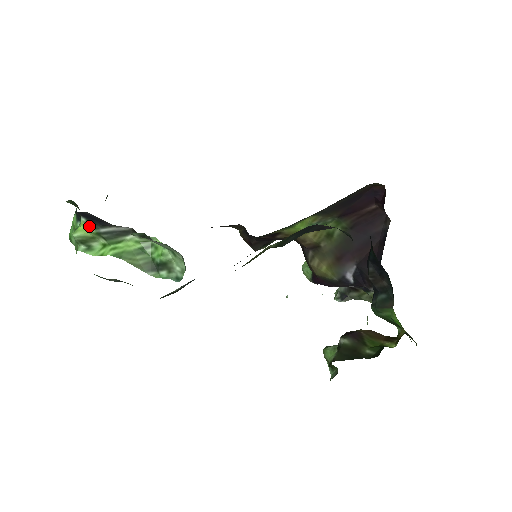
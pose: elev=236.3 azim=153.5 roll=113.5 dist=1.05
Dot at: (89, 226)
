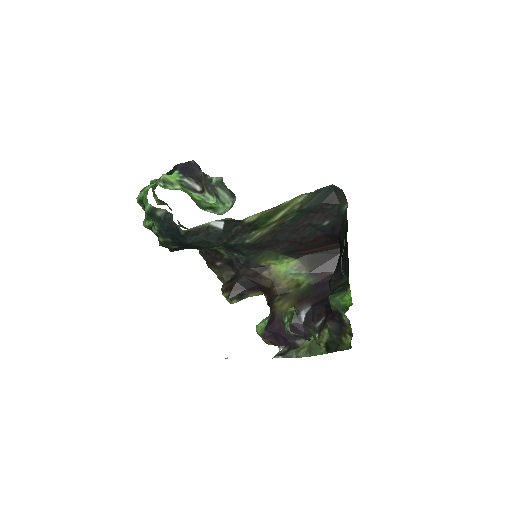
Dot at: (177, 176)
